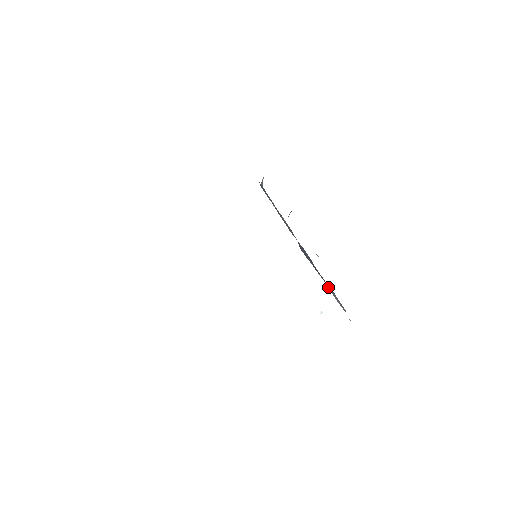
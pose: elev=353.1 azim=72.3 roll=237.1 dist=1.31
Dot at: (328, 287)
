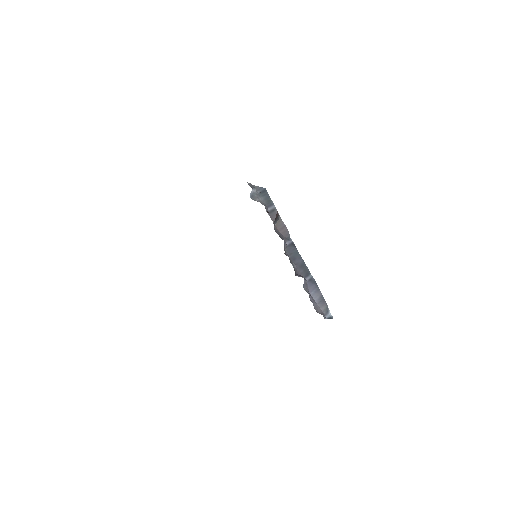
Dot at: (309, 288)
